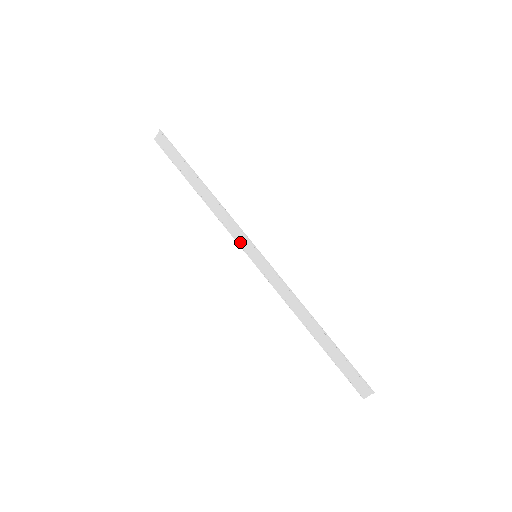
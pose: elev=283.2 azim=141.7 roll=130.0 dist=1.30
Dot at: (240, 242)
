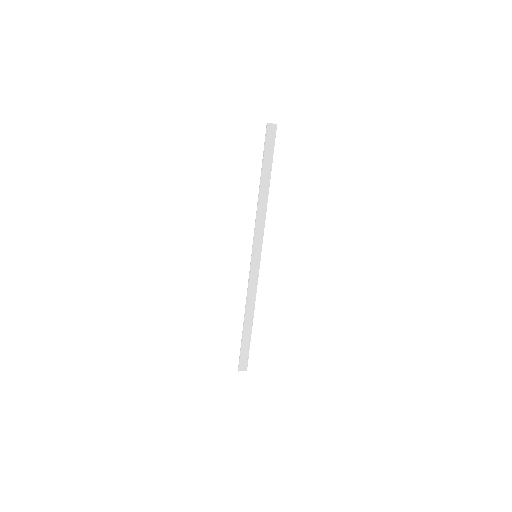
Dot at: (255, 240)
